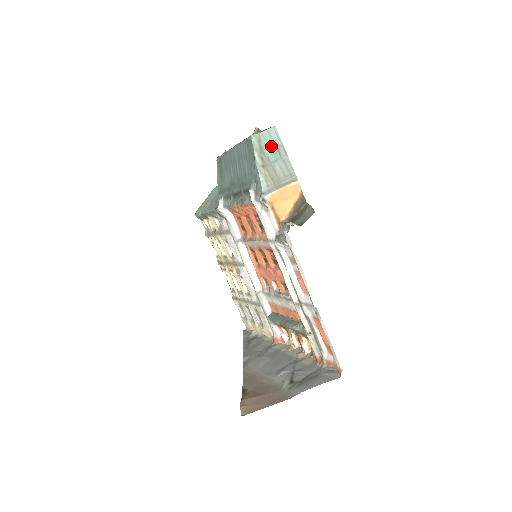
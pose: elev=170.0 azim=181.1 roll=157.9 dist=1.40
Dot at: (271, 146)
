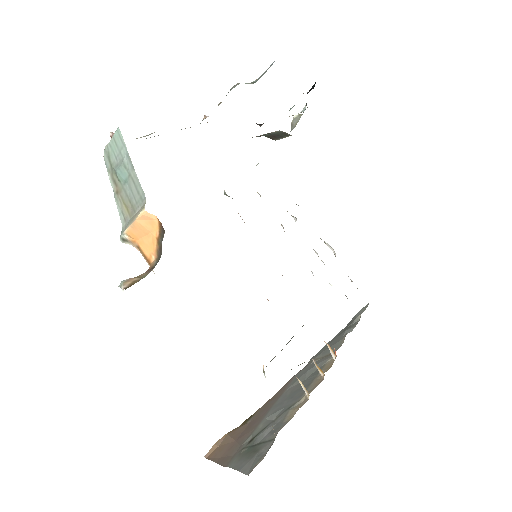
Dot at: (119, 160)
